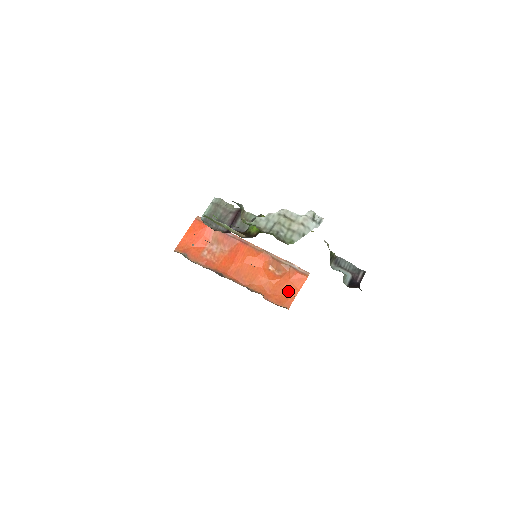
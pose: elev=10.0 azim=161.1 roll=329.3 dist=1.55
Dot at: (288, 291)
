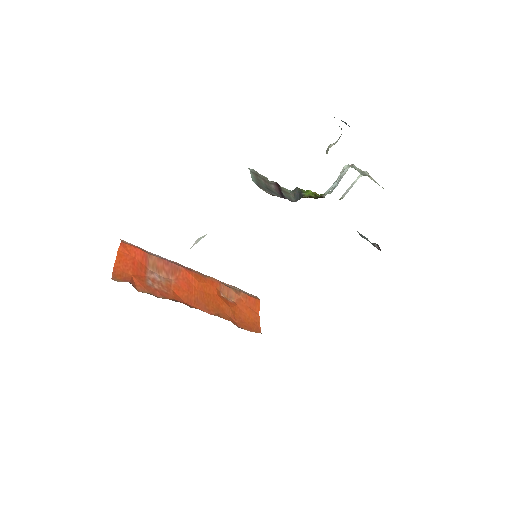
Dot at: (251, 316)
